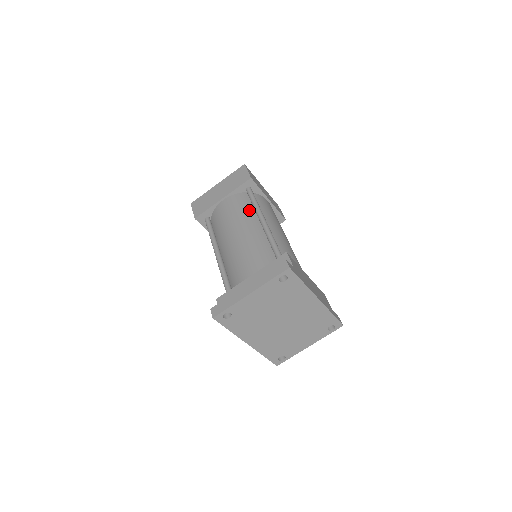
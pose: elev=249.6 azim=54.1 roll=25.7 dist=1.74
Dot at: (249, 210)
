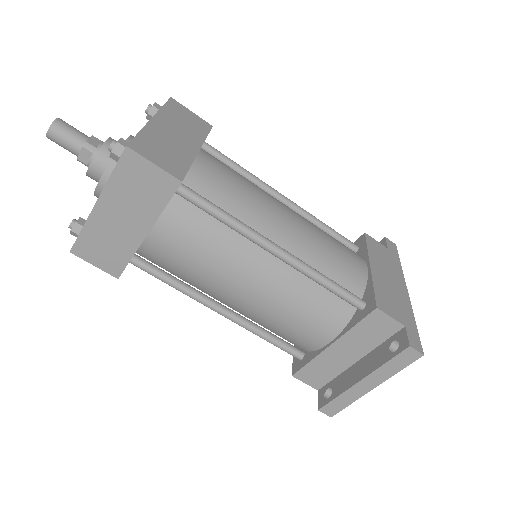
Dot at: (224, 235)
